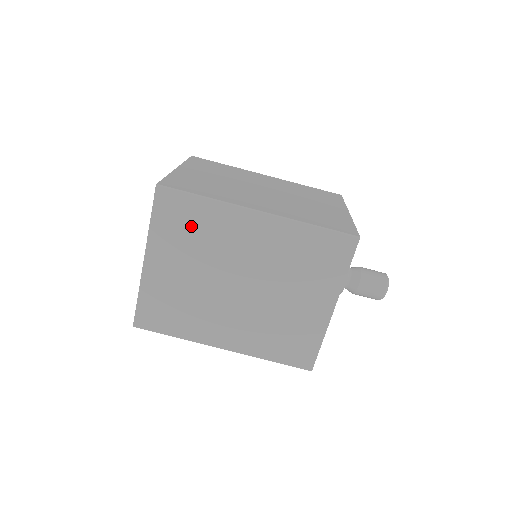
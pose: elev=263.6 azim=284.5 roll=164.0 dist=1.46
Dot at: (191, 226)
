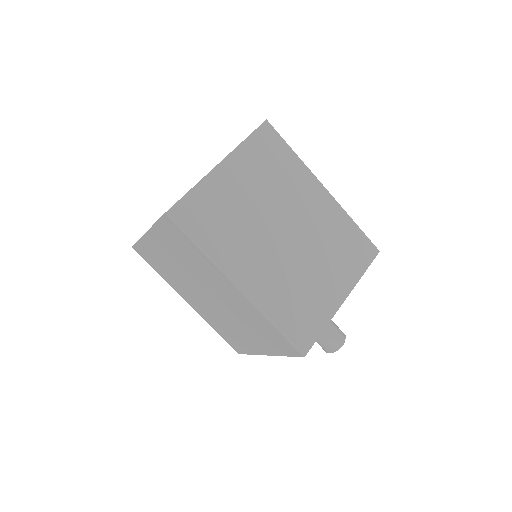
Dot at: (274, 164)
